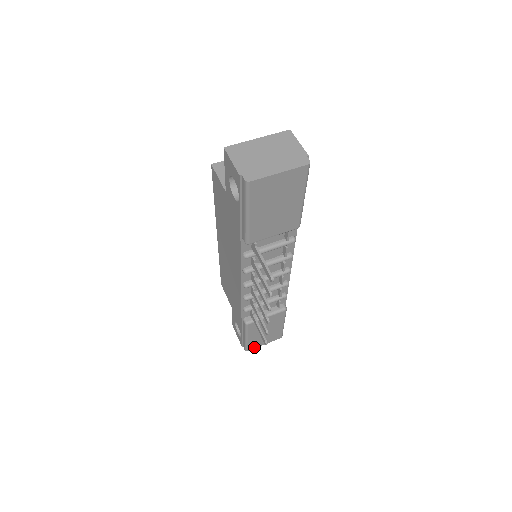
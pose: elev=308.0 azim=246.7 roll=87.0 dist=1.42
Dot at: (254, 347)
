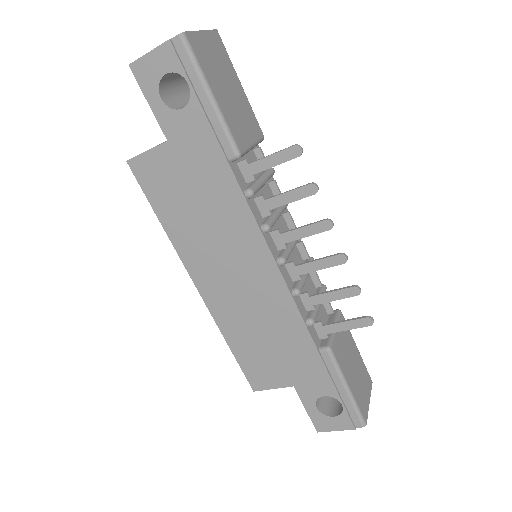
Dot at: (365, 412)
